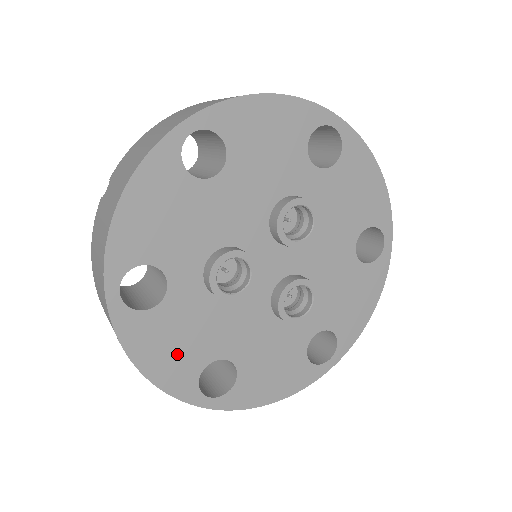
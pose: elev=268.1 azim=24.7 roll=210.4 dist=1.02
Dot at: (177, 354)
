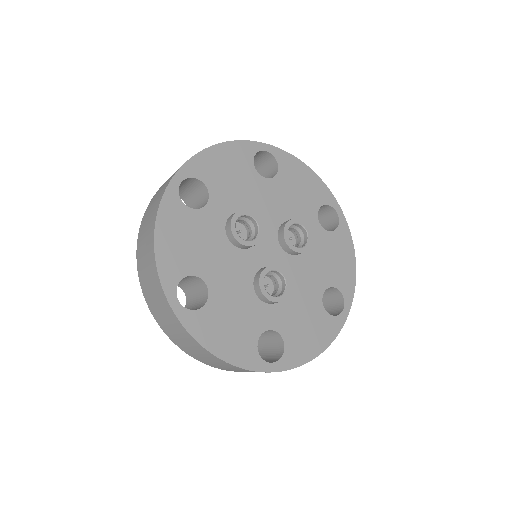
Dot at: (182, 248)
